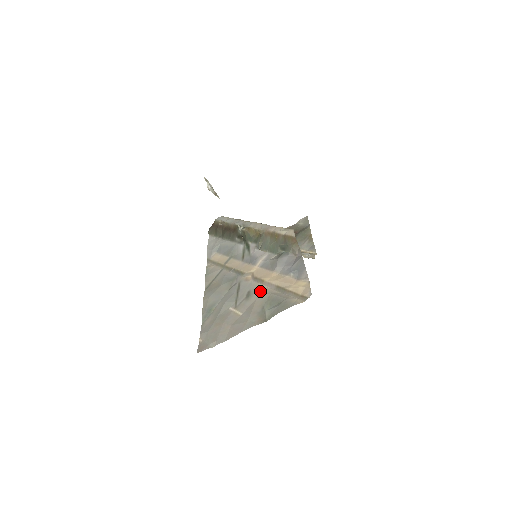
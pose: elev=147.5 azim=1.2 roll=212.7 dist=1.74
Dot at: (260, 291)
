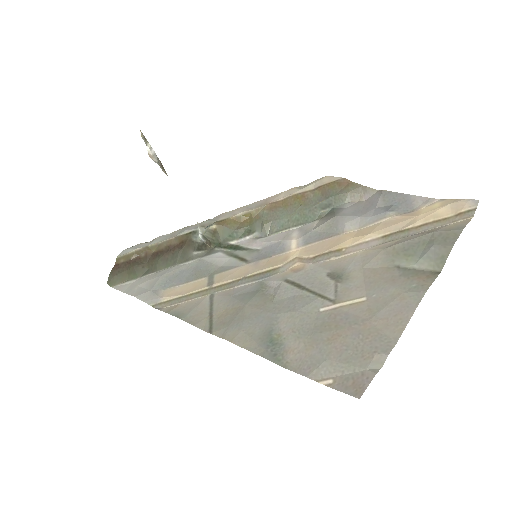
Dot at: (354, 260)
